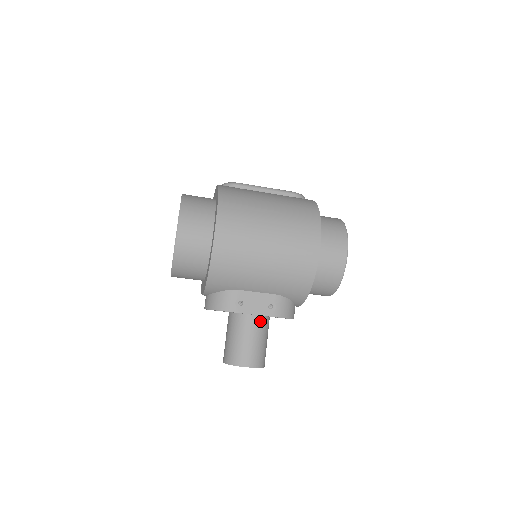
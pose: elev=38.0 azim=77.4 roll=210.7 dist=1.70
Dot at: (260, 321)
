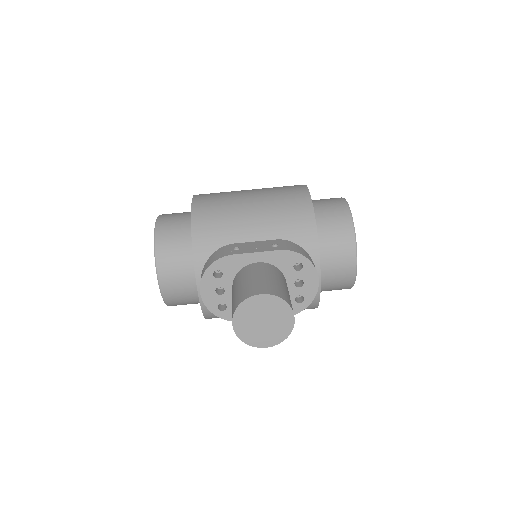
Dot at: (268, 267)
